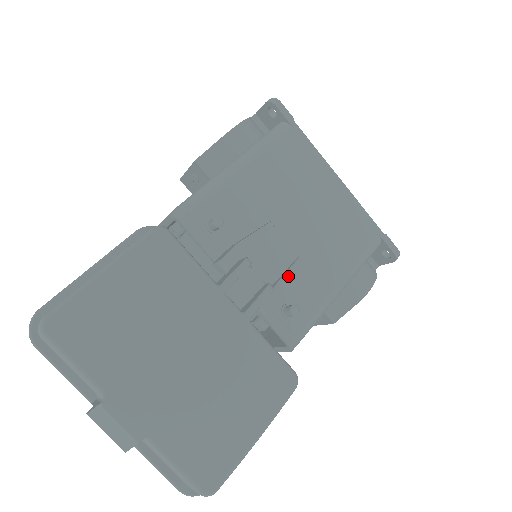
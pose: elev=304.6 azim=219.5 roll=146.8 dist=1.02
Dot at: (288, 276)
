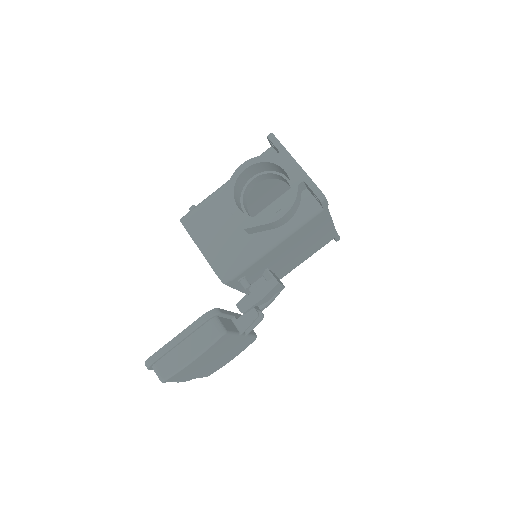
Dot at: (273, 300)
